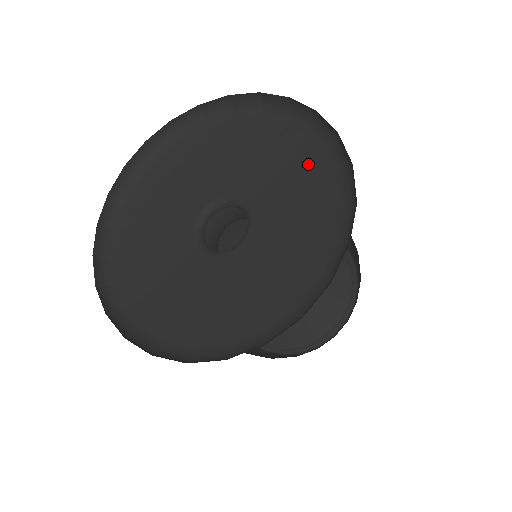
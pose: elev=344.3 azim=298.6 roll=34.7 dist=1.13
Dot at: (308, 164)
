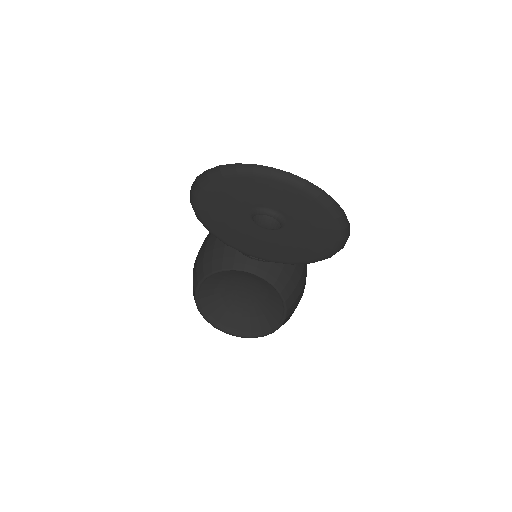
Dot at: (294, 194)
